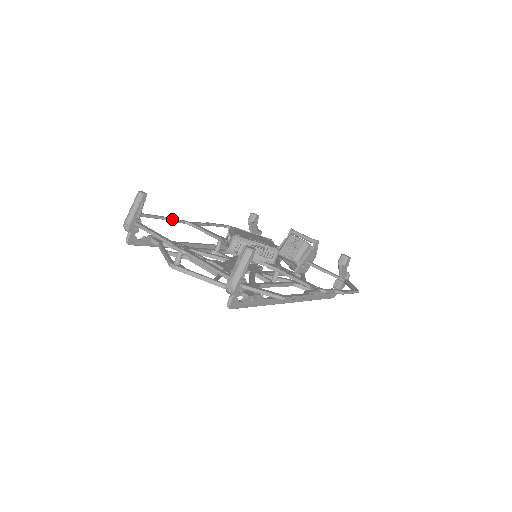
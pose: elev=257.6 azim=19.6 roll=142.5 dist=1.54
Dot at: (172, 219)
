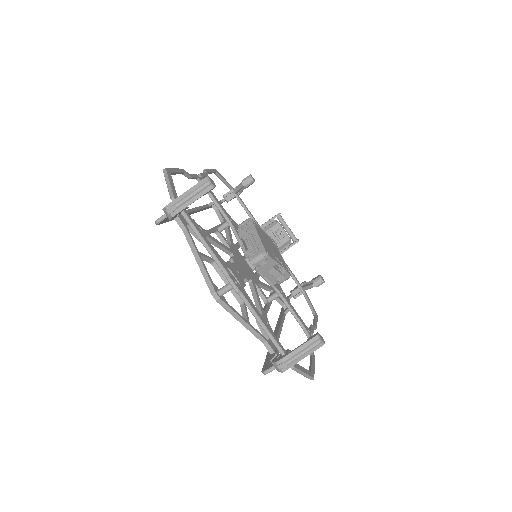
Dot at: (191, 176)
